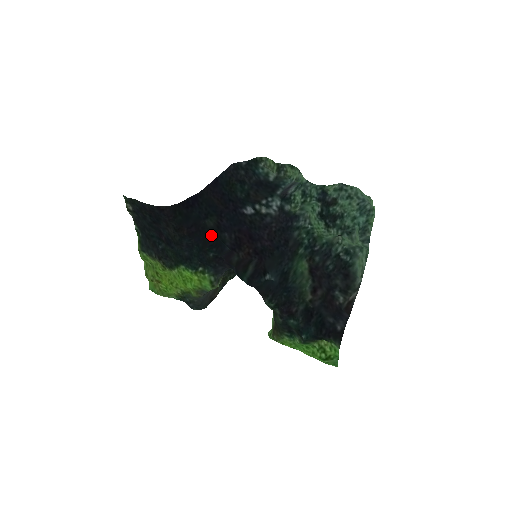
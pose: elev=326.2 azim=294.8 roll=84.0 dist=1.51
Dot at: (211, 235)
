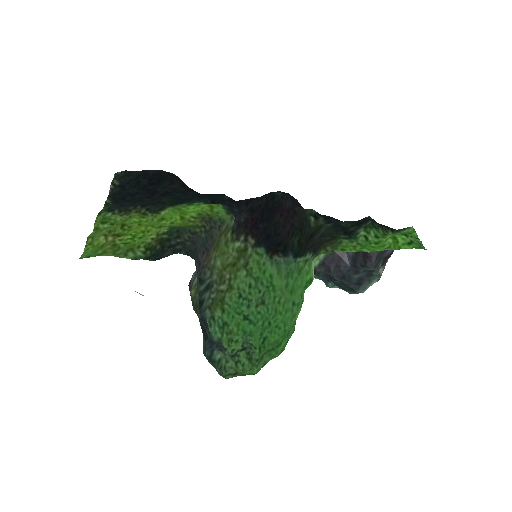
Dot at: occluded
